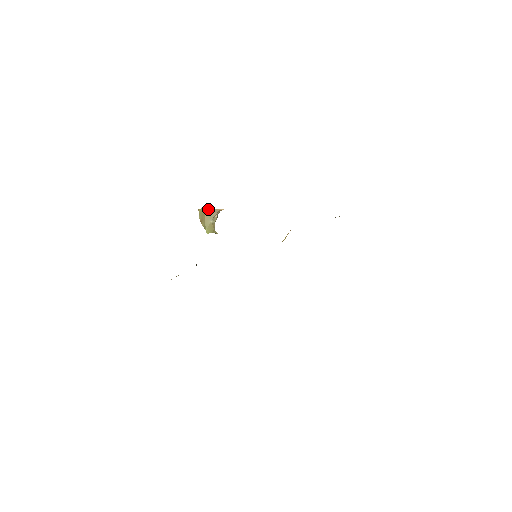
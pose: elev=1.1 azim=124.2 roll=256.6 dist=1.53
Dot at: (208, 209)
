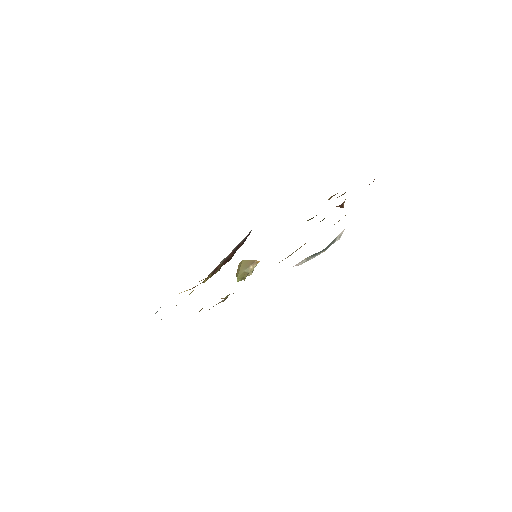
Dot at: (246, 260)
